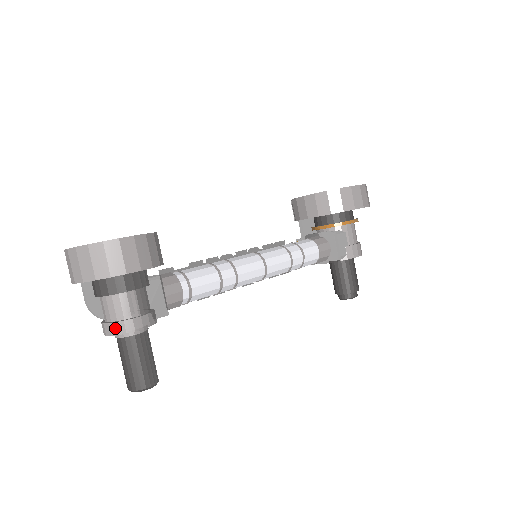
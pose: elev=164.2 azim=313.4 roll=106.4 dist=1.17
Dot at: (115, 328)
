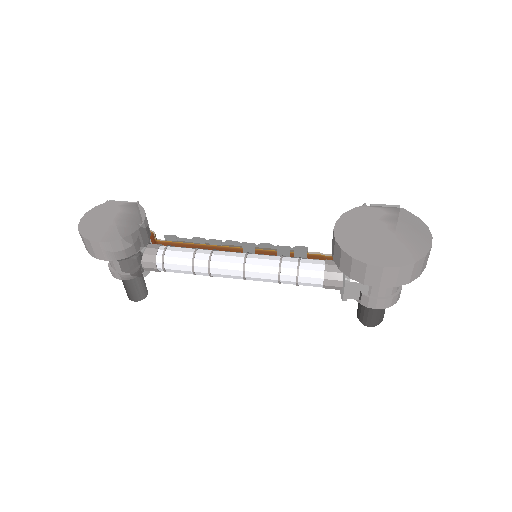
Dot at: (109, 269)
